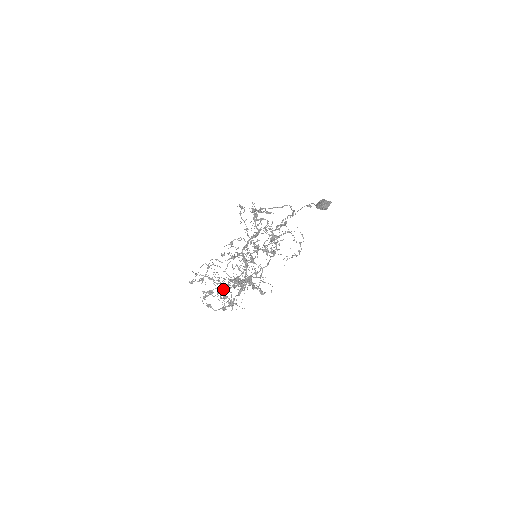
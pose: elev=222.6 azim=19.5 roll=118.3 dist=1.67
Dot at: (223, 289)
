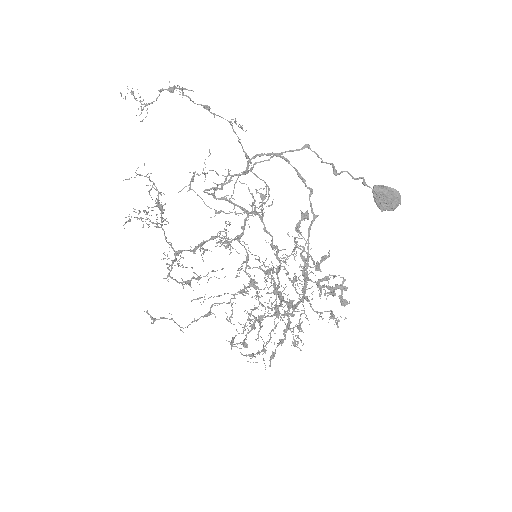
Dot at: (282, 343)
